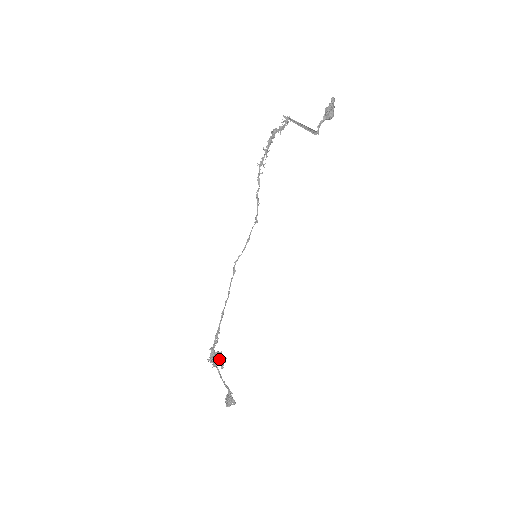
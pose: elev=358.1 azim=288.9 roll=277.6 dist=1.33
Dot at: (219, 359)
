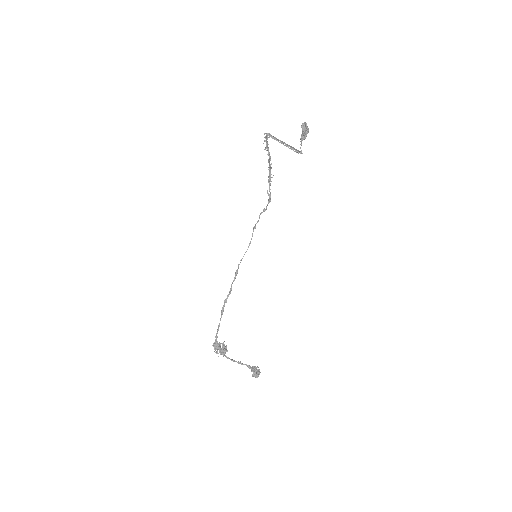
Dot at: occluded
